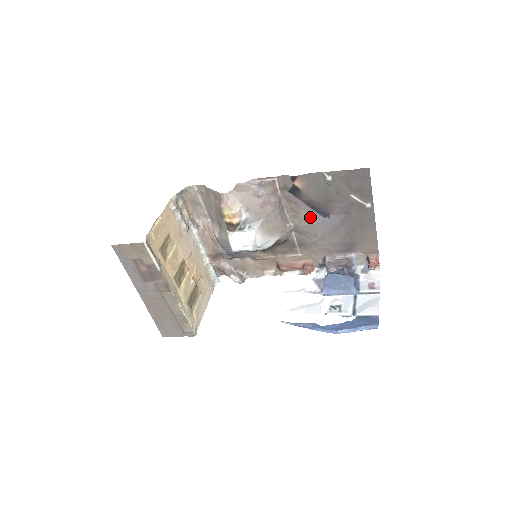
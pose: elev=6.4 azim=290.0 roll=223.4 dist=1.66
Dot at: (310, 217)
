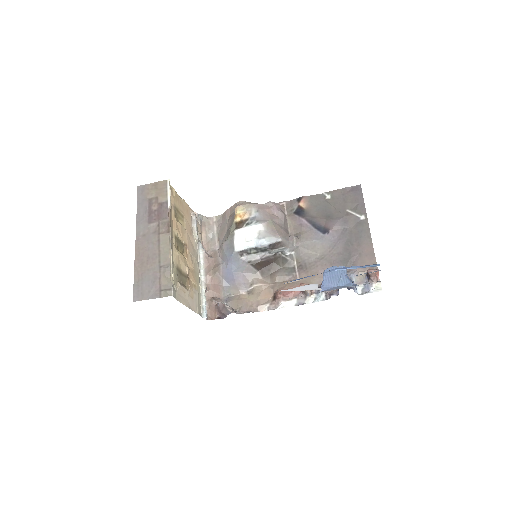
Dot at: (311, 234)
